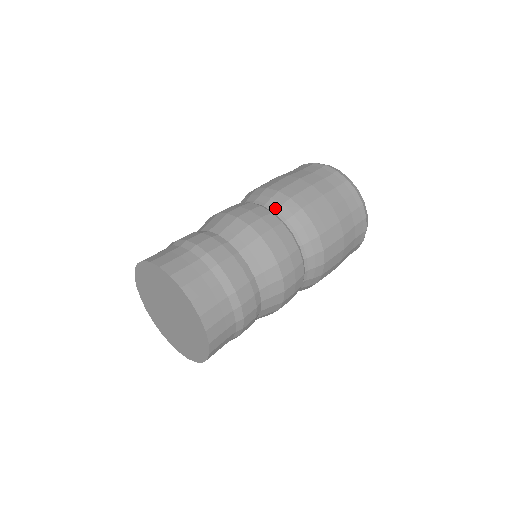
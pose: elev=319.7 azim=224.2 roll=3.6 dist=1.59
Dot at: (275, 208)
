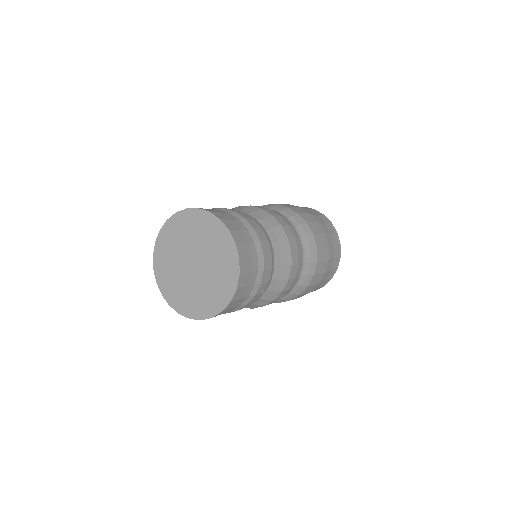
Dot at: occluded
